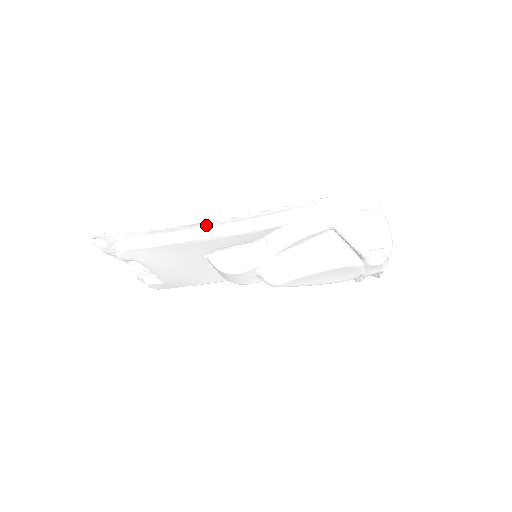
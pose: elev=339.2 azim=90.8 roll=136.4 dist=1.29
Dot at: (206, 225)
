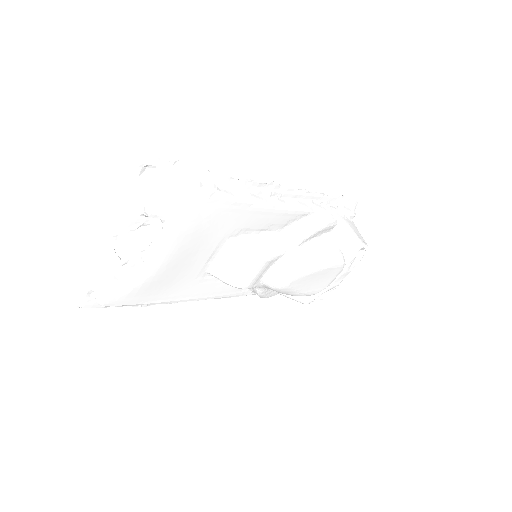
Dot at: (266, 190)
